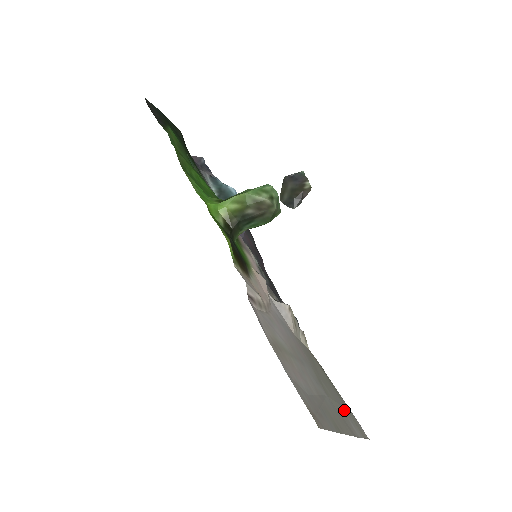
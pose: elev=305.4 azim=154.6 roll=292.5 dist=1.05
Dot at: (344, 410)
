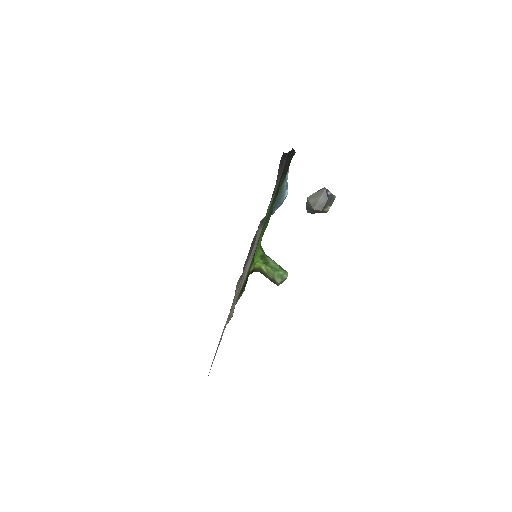
Dot at: occluded
